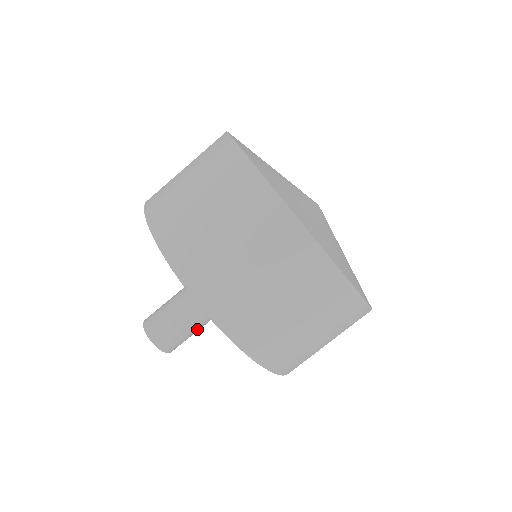
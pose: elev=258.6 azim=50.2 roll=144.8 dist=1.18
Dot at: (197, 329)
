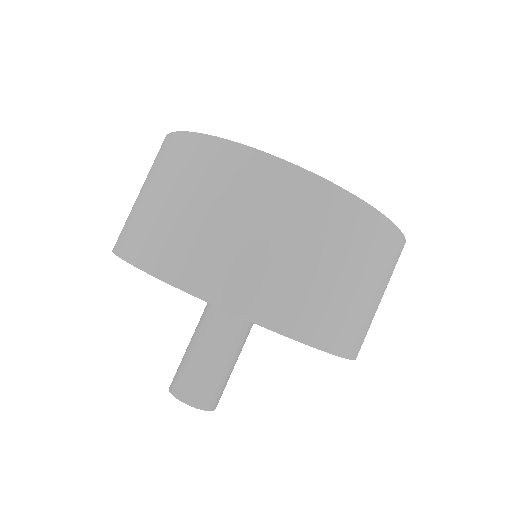
Dot at: occluded
